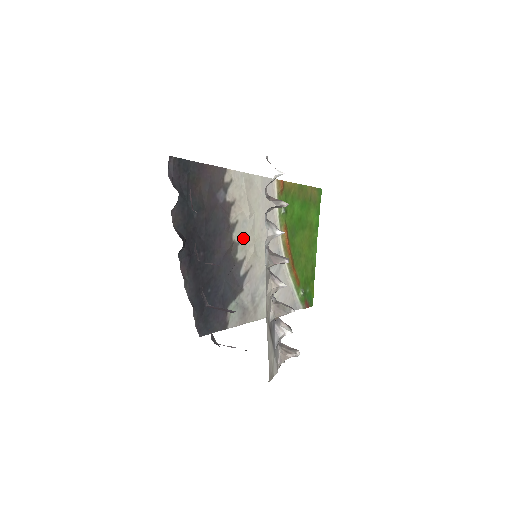
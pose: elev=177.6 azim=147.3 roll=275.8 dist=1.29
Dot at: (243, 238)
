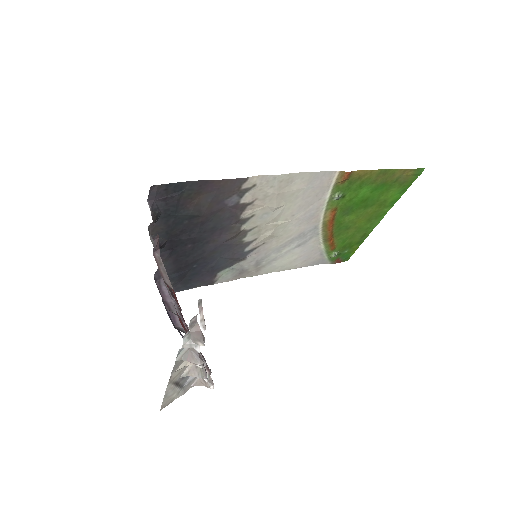
Dot at: (259, 226)
